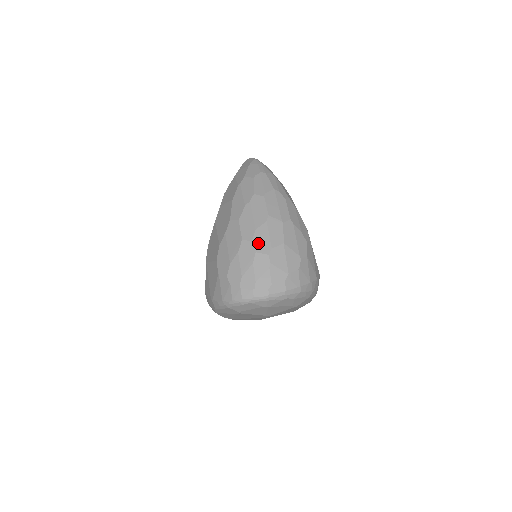
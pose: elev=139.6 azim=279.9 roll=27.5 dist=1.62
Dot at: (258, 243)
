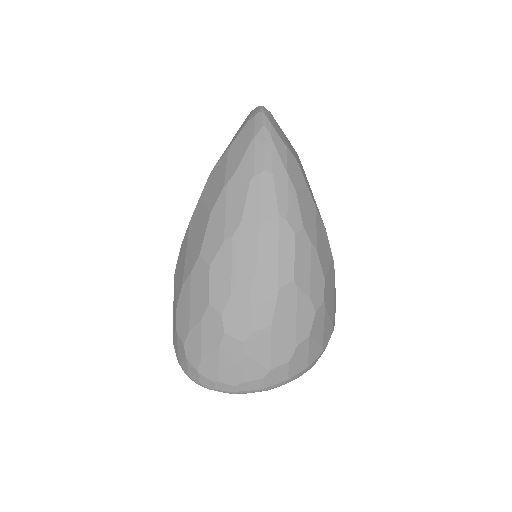
Dot at: (231, 319)
